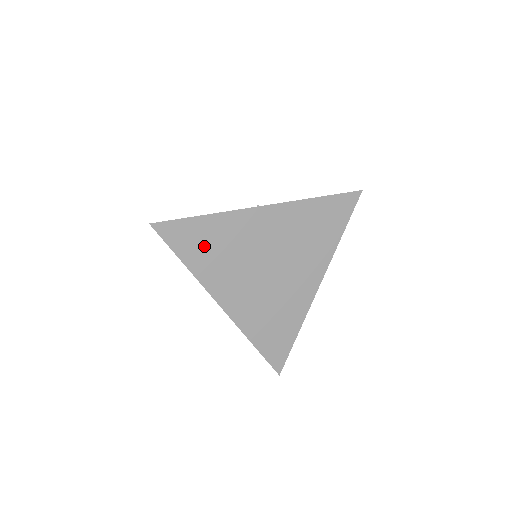
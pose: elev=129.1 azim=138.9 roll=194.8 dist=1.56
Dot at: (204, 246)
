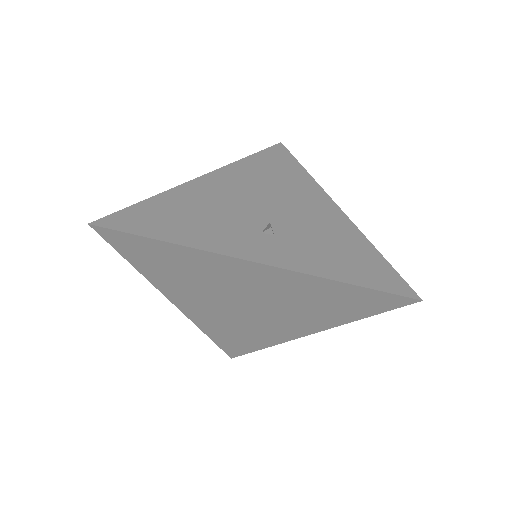
Dot at: (163, 264)
